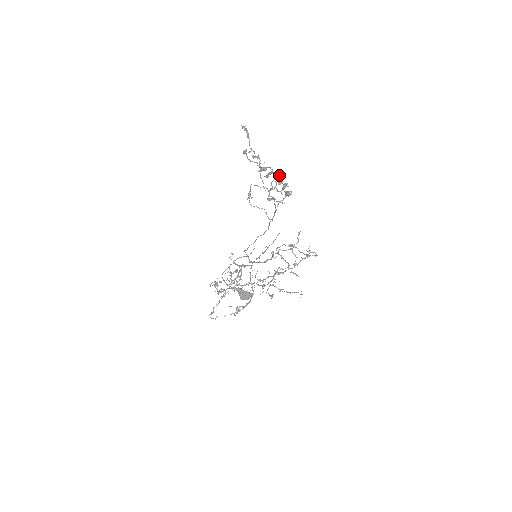
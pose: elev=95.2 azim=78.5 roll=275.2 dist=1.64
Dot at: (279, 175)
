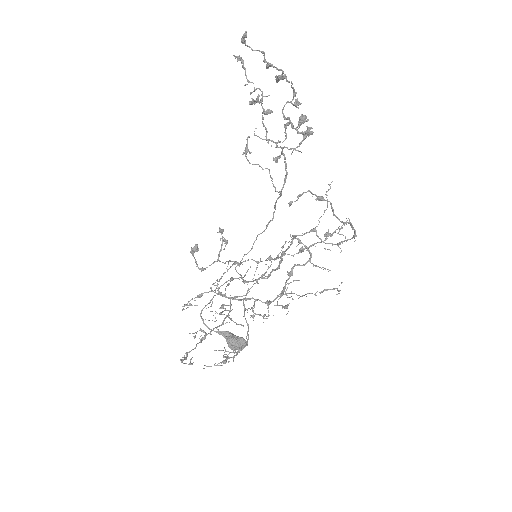
Dot at: (295, 94)
